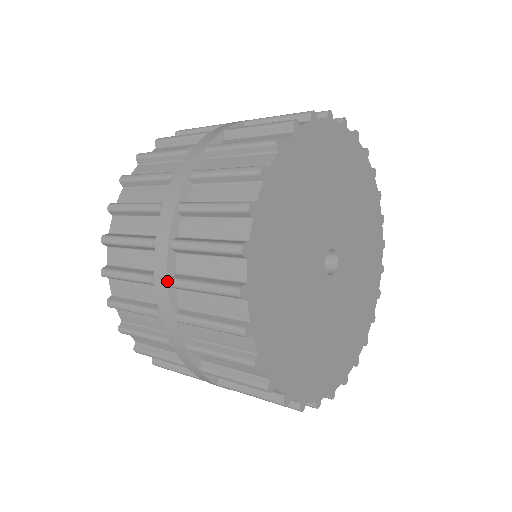
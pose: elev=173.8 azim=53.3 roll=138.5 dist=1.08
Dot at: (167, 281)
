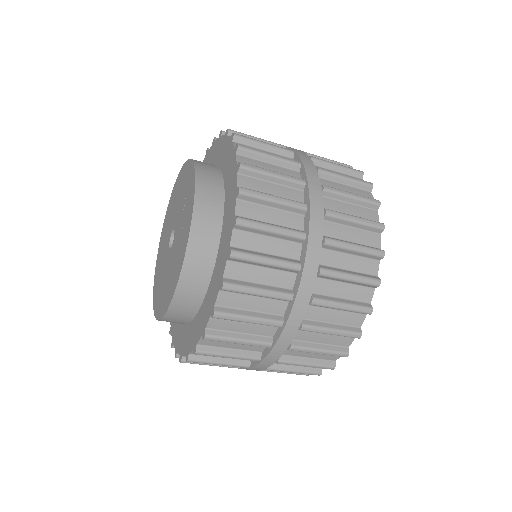
Dot at: (310, 300)
